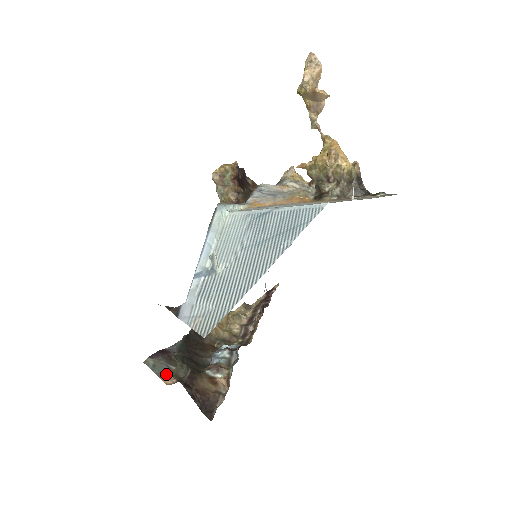
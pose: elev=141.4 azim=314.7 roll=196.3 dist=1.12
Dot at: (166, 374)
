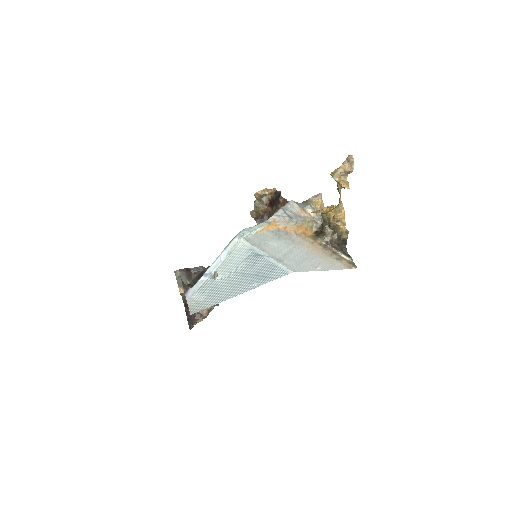
Dot at: occluded
